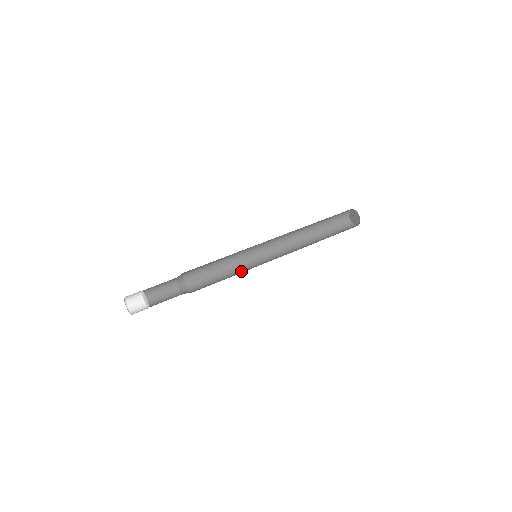
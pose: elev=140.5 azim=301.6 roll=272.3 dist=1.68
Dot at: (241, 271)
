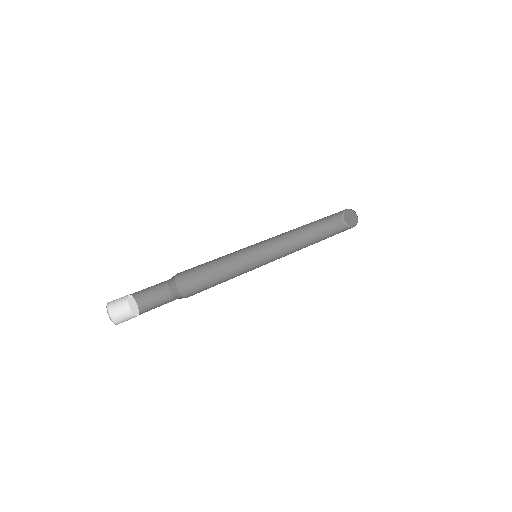
Dot at: (238, 272)
